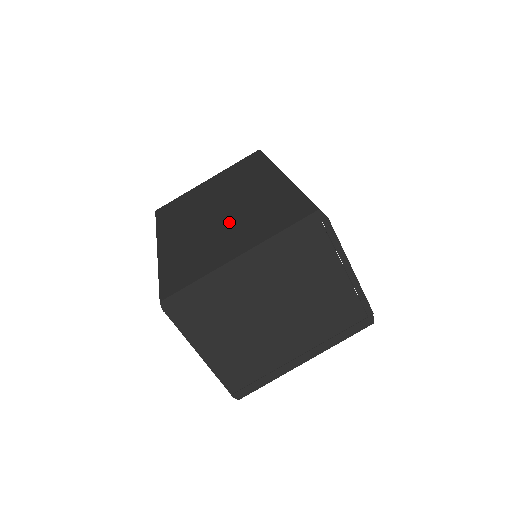
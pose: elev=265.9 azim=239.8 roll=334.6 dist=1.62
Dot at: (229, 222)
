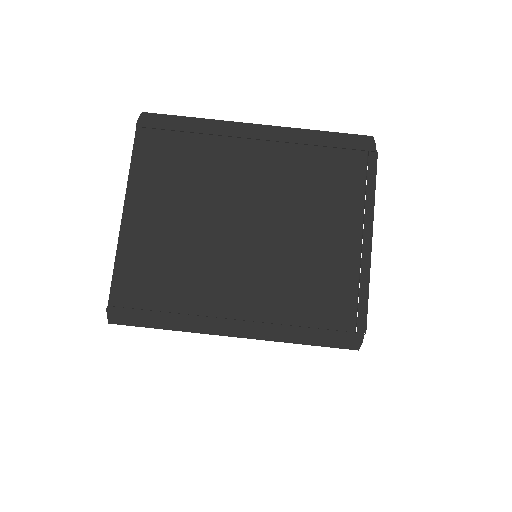
Dot at: occluded
